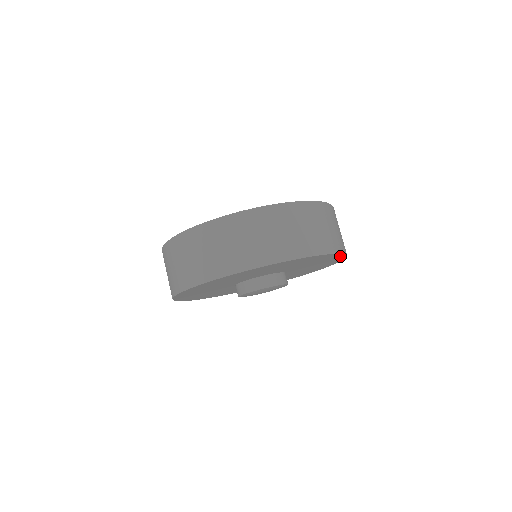
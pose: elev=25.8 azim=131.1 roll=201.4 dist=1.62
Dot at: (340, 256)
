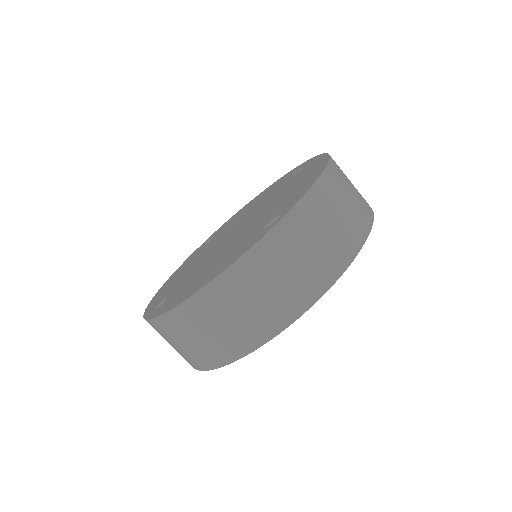
Dot at: occluded
